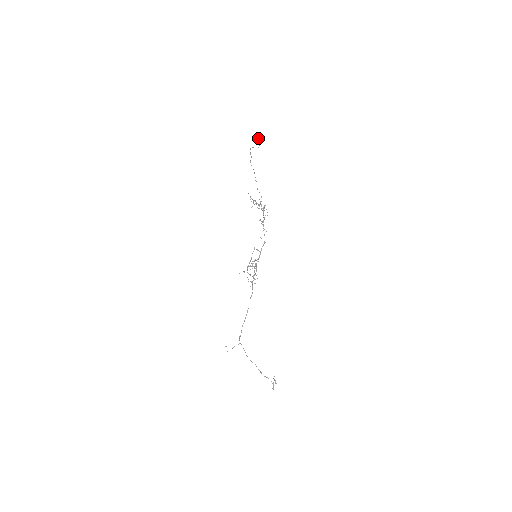
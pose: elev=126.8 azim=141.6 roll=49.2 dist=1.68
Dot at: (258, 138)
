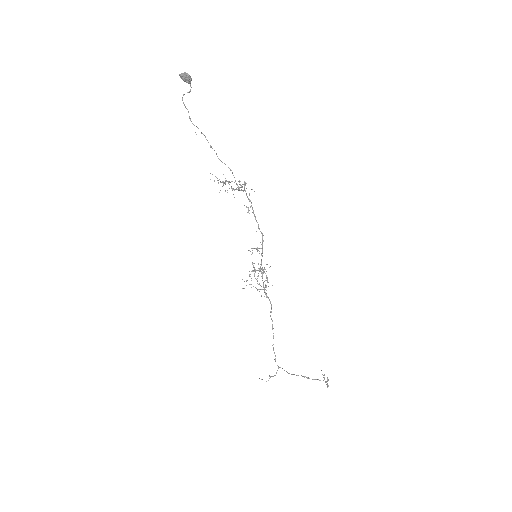
Dot at: (185, 73)
